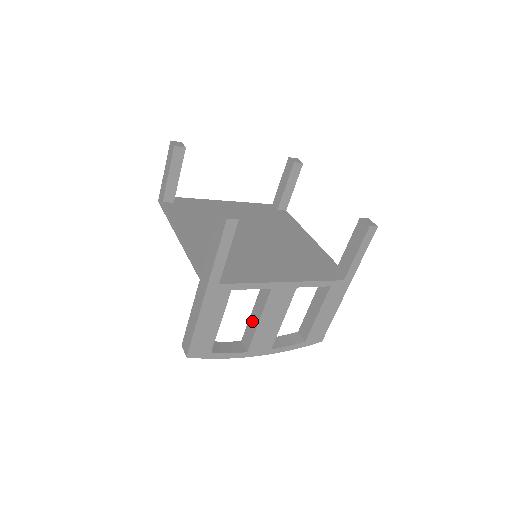
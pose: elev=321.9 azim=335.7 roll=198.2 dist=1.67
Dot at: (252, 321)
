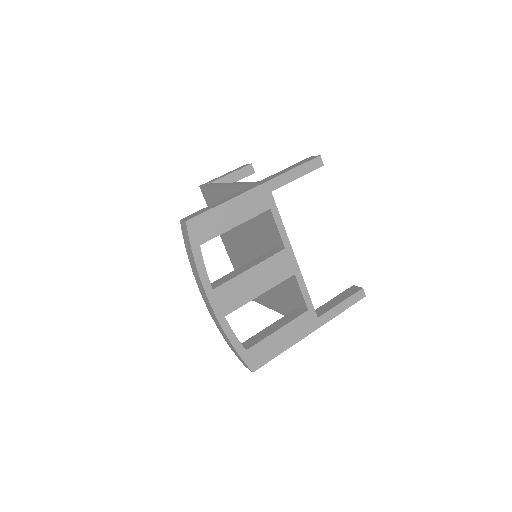
Dot at: (239, 270)
